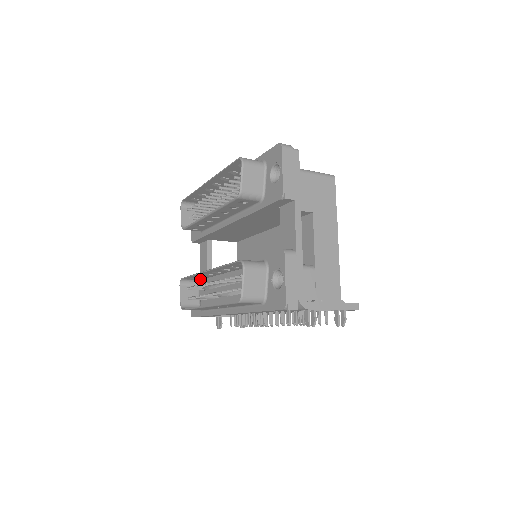
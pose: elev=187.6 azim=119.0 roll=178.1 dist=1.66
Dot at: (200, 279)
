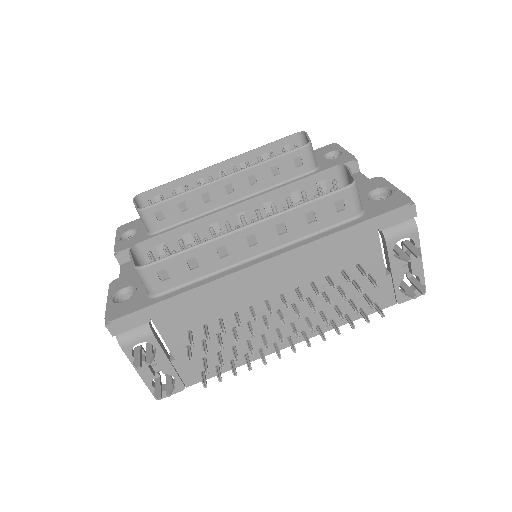
Dot at: occluded
